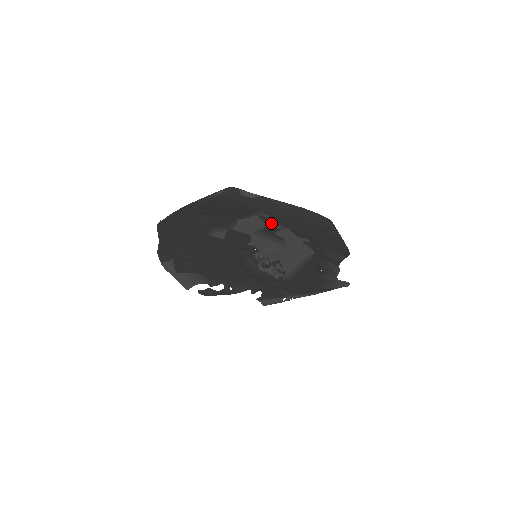
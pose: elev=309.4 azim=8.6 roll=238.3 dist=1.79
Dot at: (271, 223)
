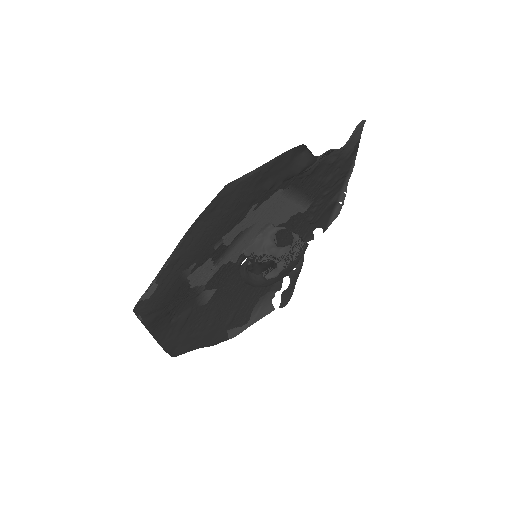
Dot at: (207, 257)
